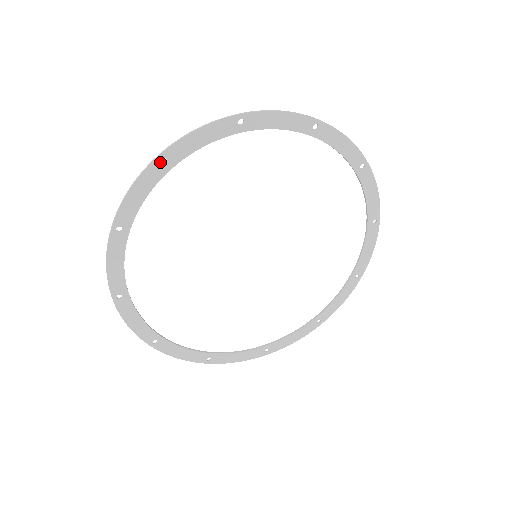
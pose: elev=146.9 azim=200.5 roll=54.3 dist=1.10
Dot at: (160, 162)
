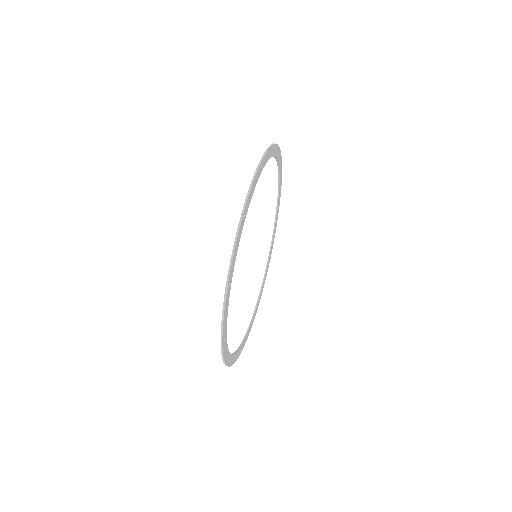
Dot at: (228, 289)
